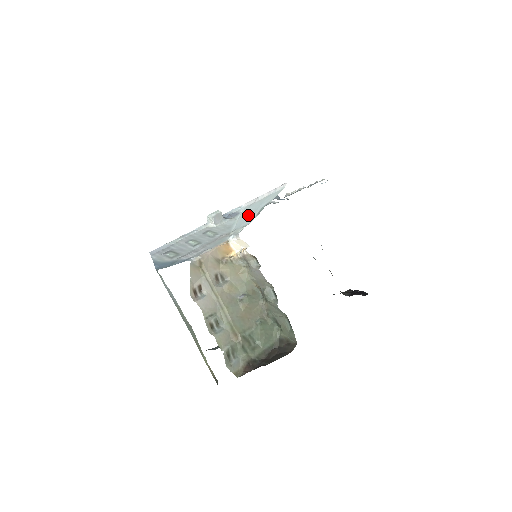
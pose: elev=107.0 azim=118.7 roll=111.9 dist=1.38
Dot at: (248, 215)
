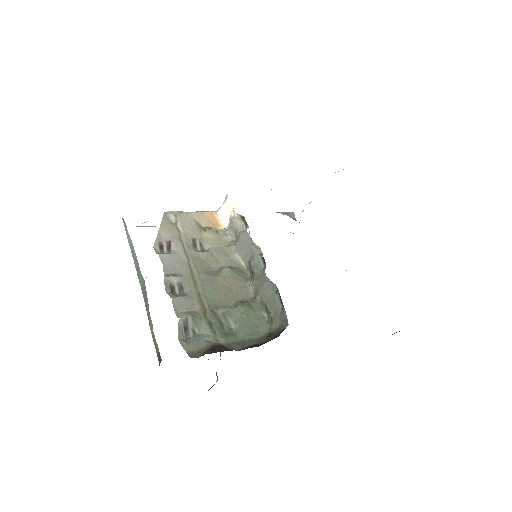
Dot at: occluded
